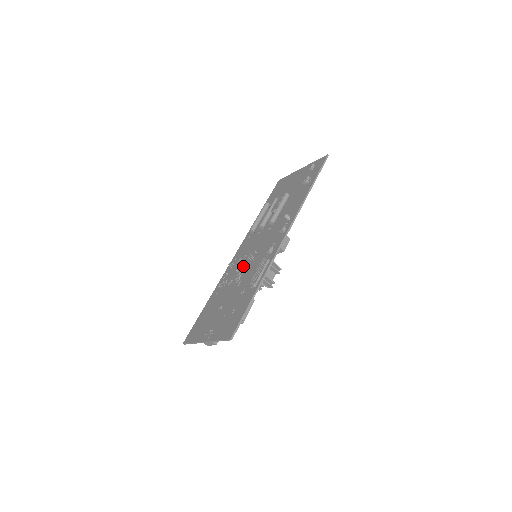
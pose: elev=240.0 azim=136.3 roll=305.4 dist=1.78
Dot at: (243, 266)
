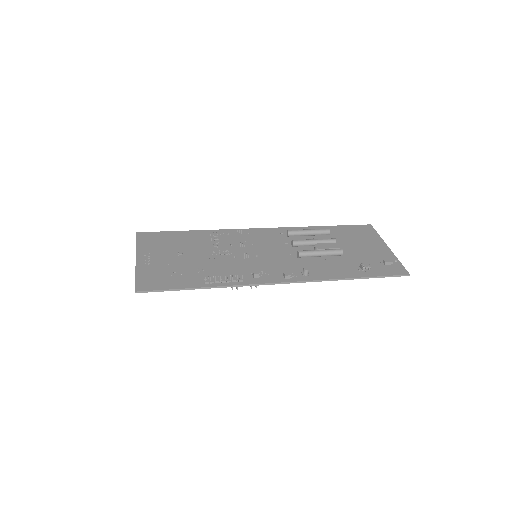
Dot at: (238, 249)
